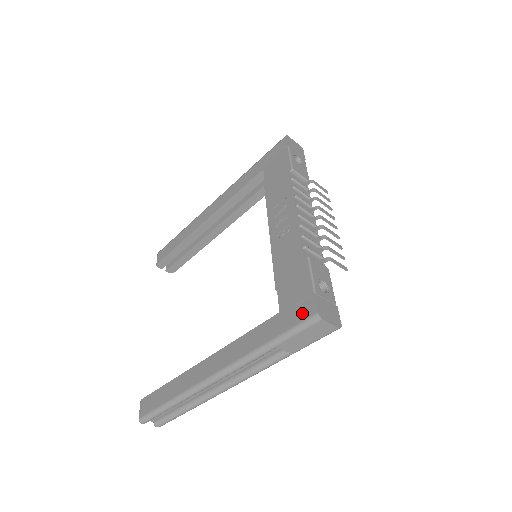
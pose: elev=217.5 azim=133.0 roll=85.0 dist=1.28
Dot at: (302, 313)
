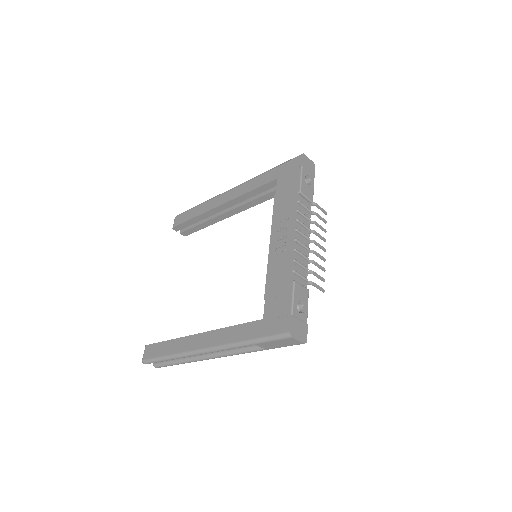
Dot at: (279, 327)
